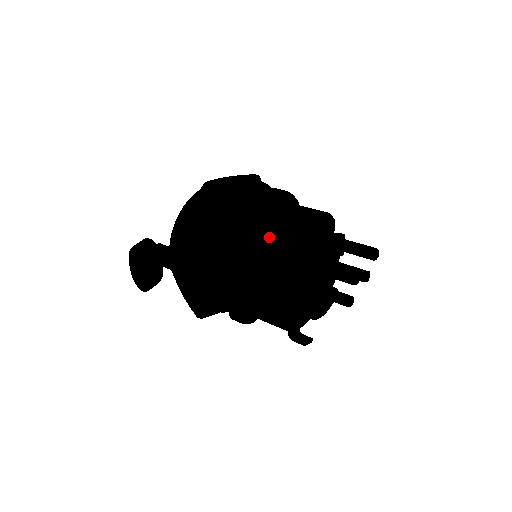
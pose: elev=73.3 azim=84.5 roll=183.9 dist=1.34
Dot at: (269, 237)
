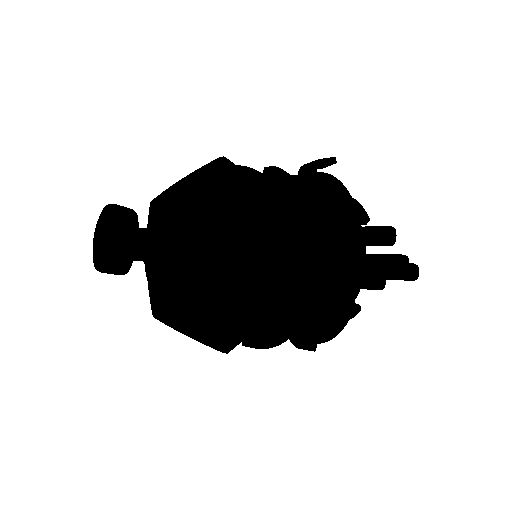
Dot at: occluded
